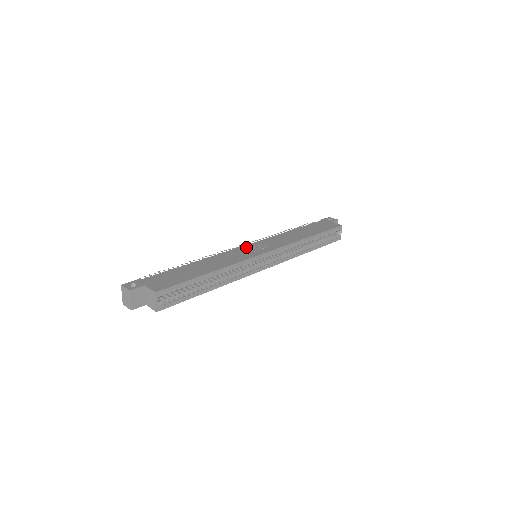
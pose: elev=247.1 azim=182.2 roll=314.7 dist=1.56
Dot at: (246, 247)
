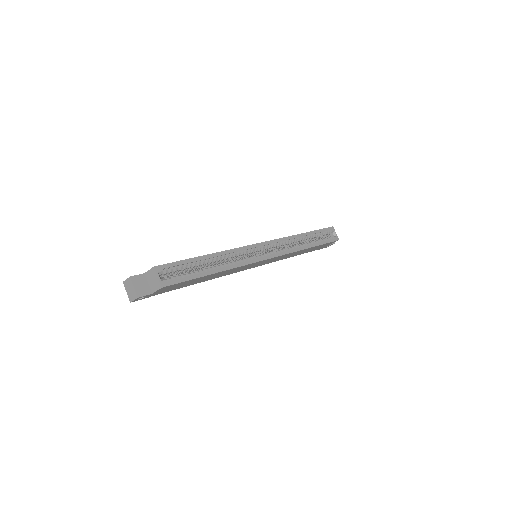
Dot at: occluded
